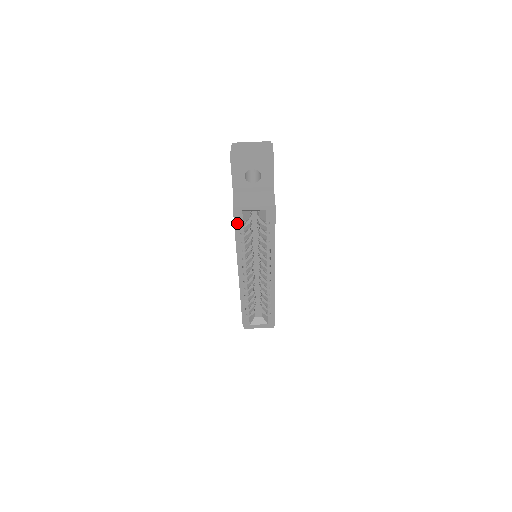
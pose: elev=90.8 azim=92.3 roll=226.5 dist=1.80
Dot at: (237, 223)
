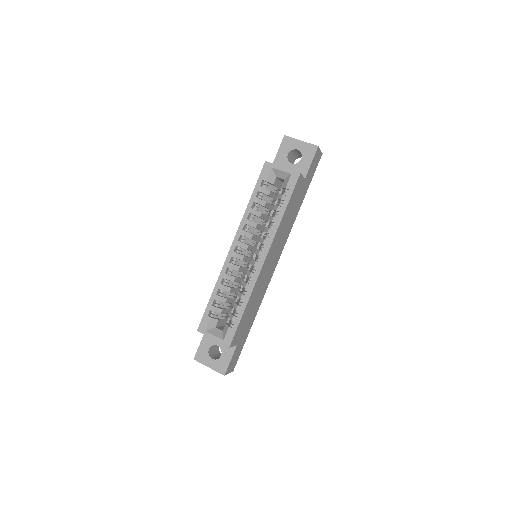
Dot at: (261, 180)
